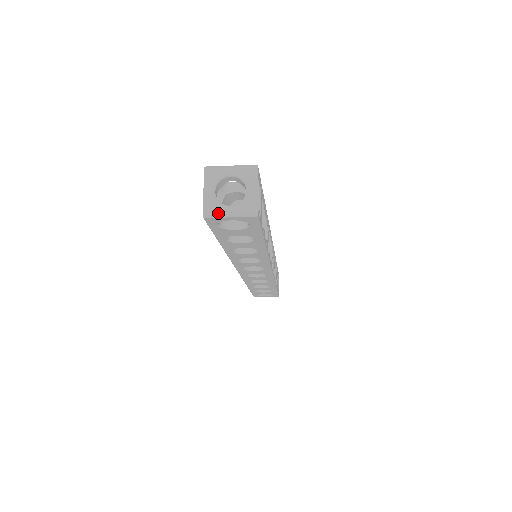
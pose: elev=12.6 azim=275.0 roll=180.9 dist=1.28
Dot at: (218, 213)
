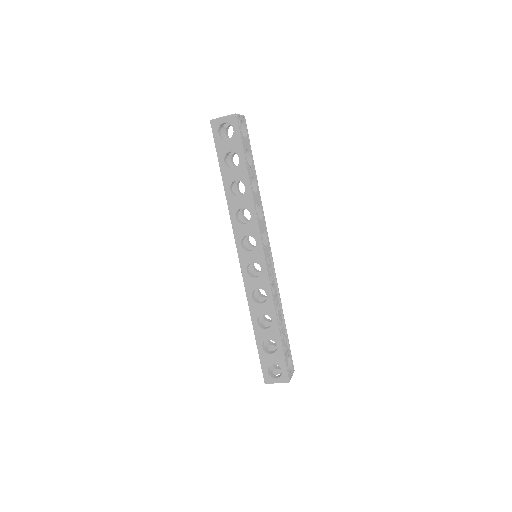
Dot at: (218, 118)
